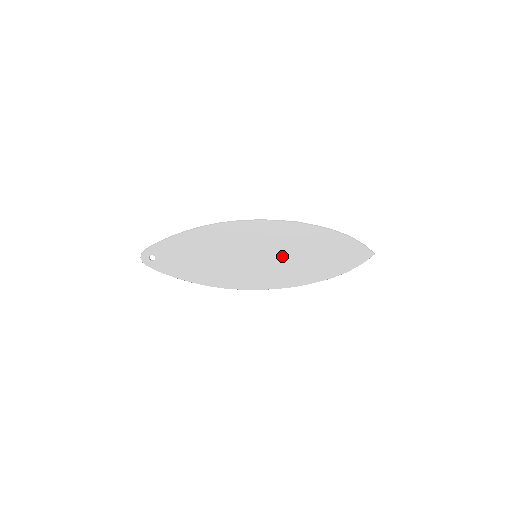
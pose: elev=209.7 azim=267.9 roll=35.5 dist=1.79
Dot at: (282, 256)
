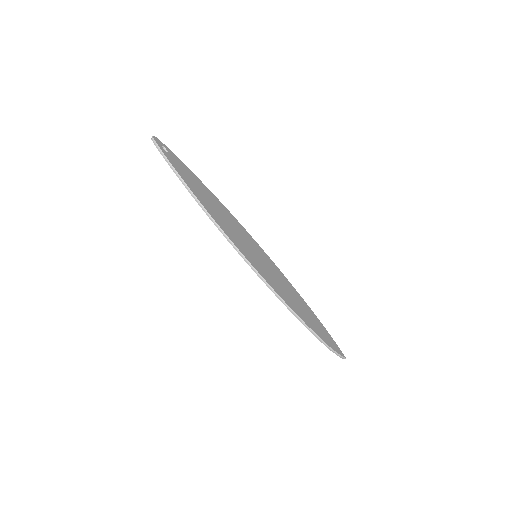
Dot at: (278, 280)
